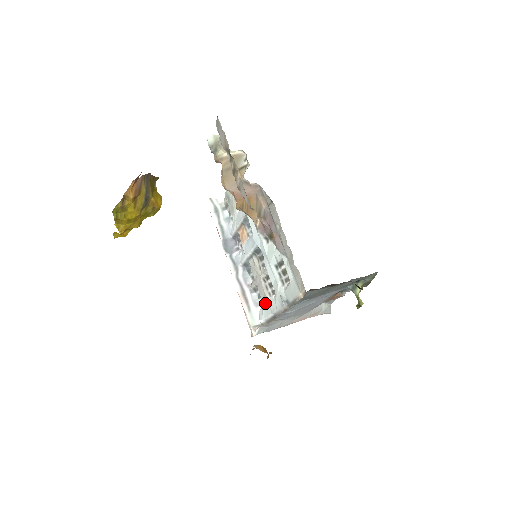
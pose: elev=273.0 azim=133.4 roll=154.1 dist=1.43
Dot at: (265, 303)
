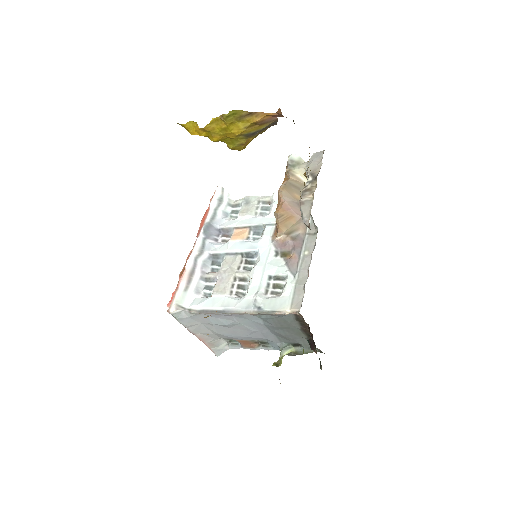
Dot at: (216, 296)
